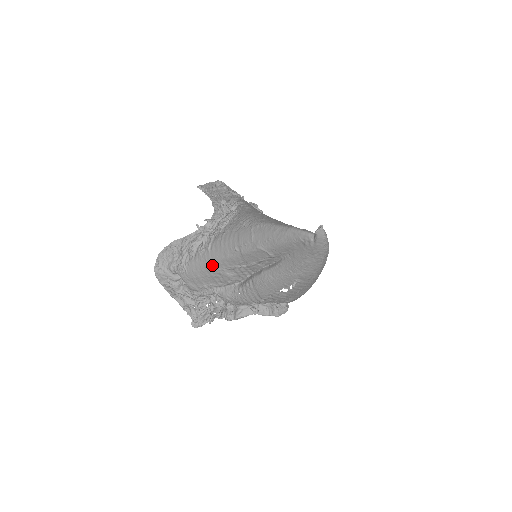
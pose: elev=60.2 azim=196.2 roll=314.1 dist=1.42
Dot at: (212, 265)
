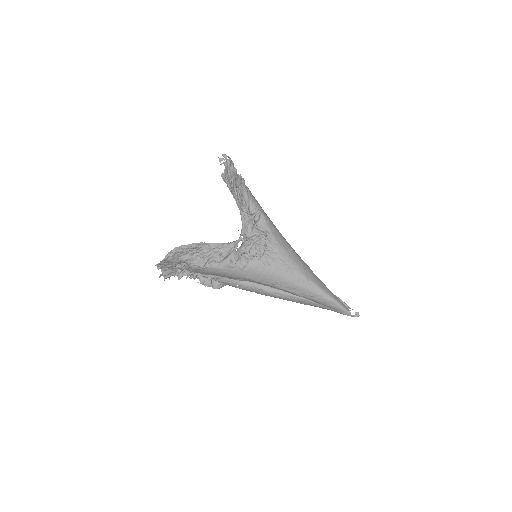
Dot at: (237, 277)
